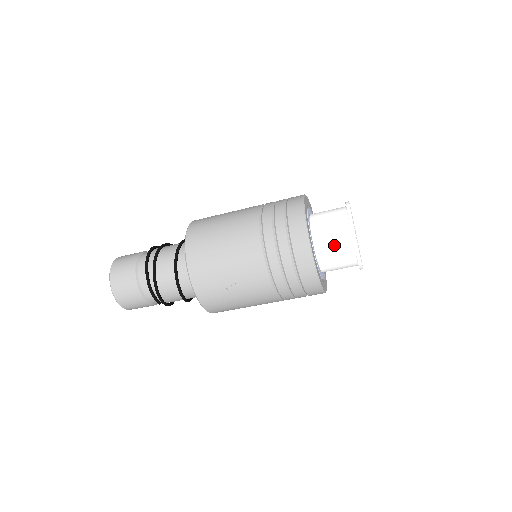
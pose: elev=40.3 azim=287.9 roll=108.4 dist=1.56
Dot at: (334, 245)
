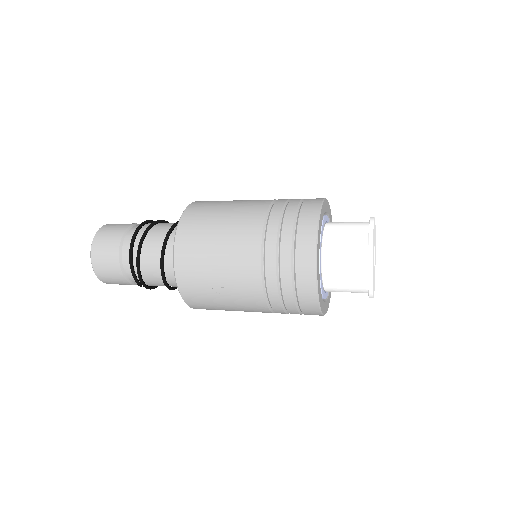
Dot at: (345, 266)
